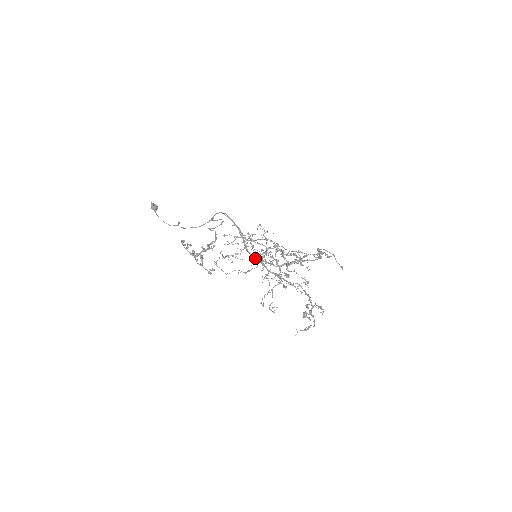
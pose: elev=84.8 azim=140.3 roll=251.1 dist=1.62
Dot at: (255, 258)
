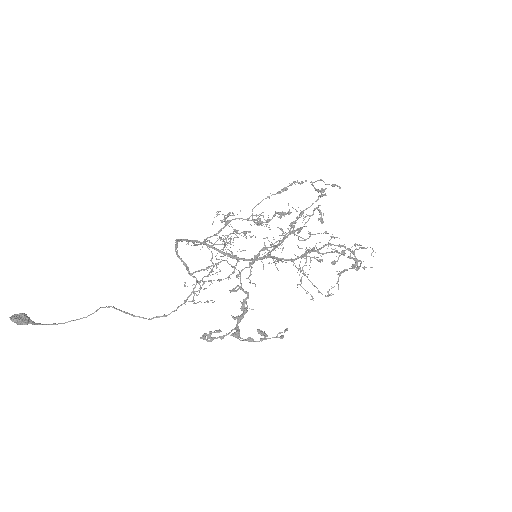
Dot at: (258, 259)
